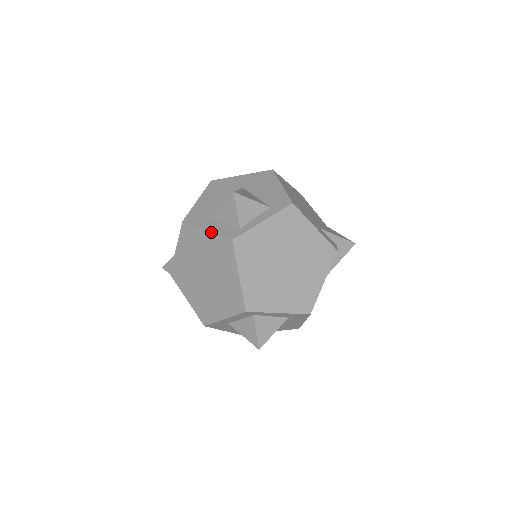
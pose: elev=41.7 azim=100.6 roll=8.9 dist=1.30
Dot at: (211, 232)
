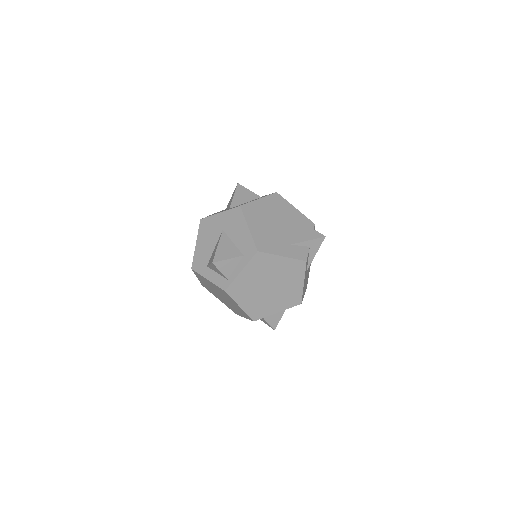
Dot at: (211, 282)
